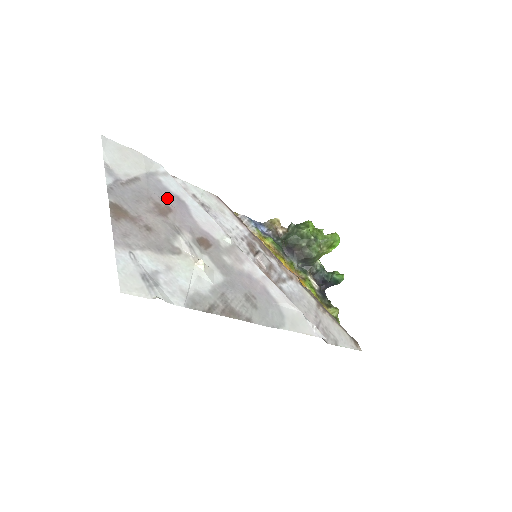
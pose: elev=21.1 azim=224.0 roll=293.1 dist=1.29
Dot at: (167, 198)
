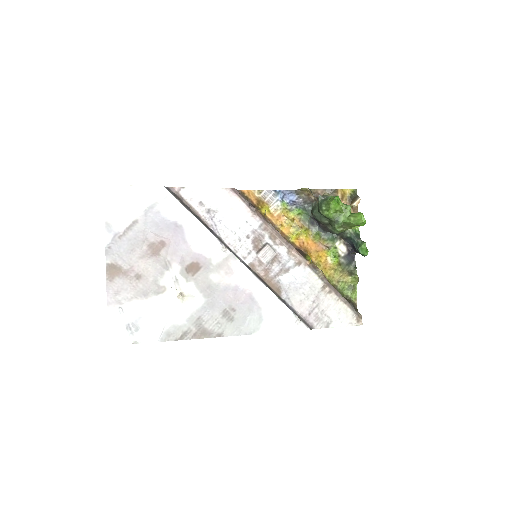
Dot at: (163, 231)
